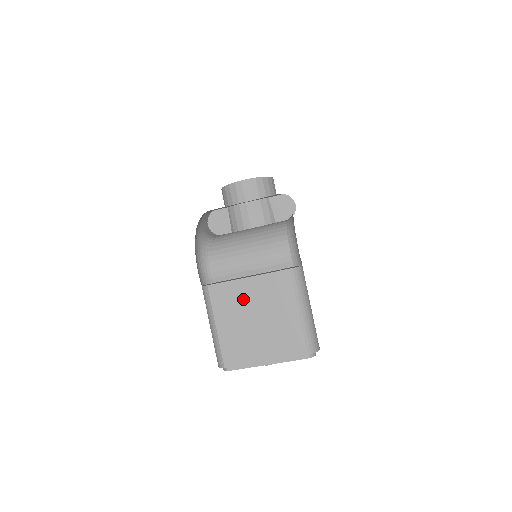
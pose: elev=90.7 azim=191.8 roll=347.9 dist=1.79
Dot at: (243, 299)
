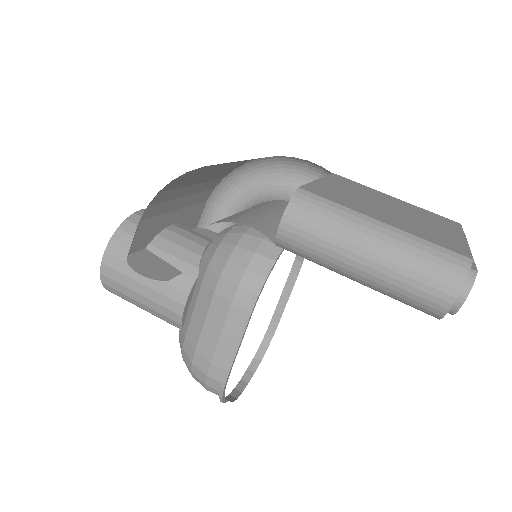
Dot at: (349, 194)
